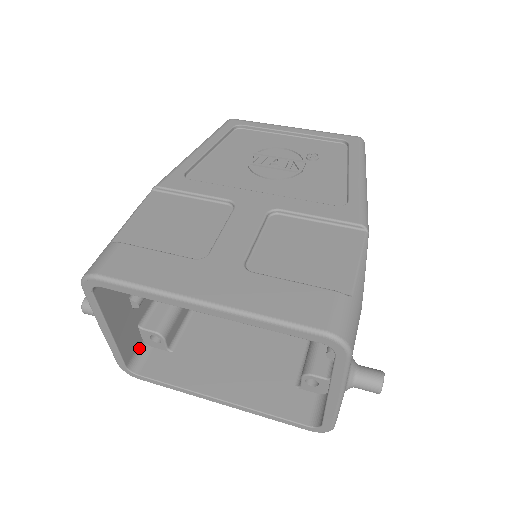
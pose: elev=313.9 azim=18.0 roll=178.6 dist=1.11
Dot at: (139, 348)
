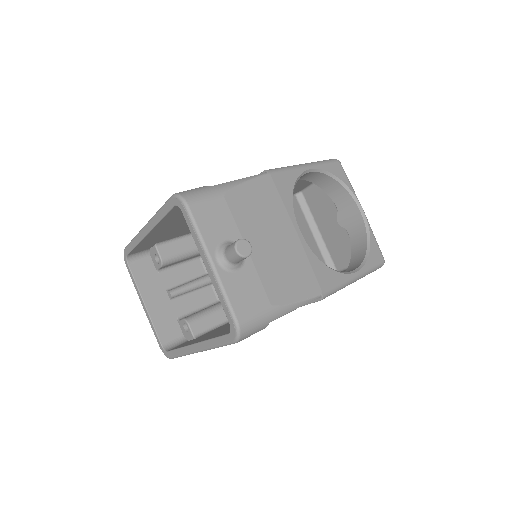
Dot at: (178, 339)
